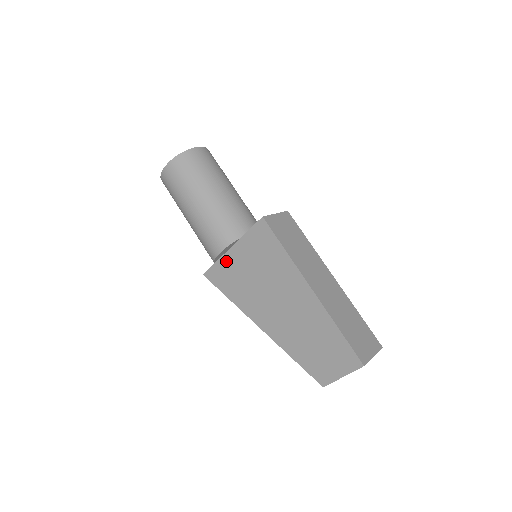
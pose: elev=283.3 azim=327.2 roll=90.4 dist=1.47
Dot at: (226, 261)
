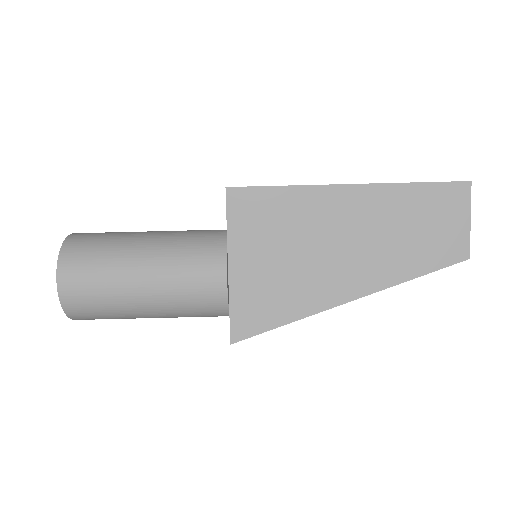
Dot at: (239, 289)
